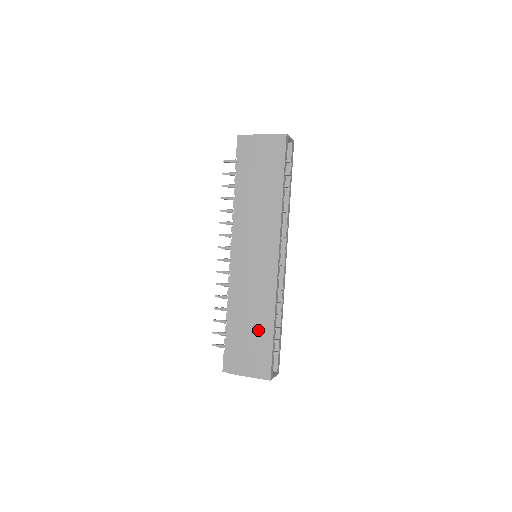
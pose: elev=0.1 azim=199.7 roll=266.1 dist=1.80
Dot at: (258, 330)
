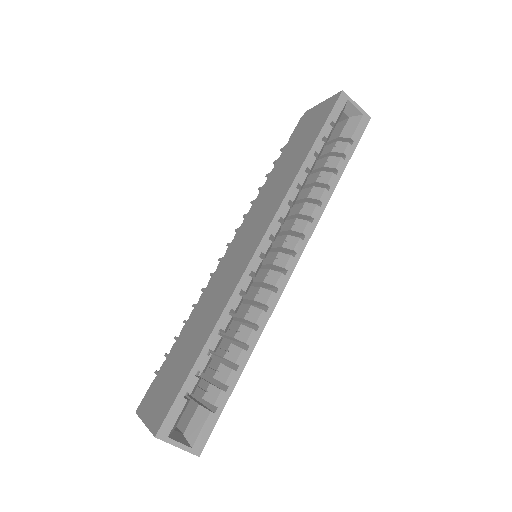
Dot at: (190, 349)
